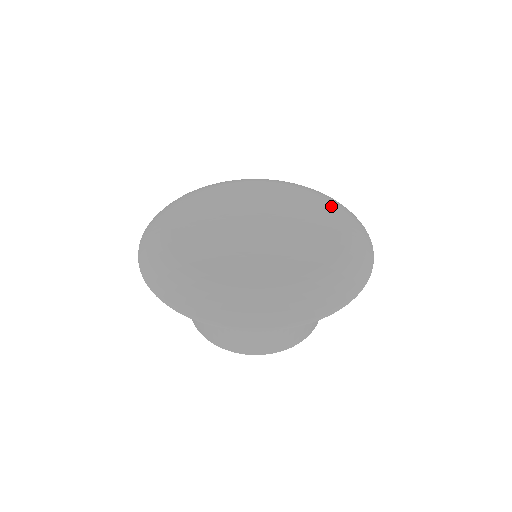
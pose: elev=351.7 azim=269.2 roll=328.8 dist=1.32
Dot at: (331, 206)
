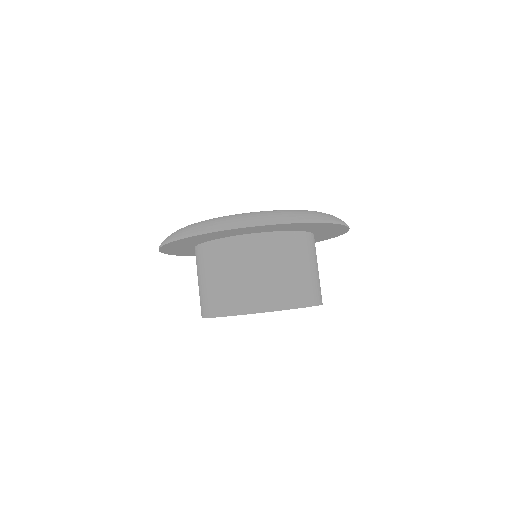
Dot at: occluded
